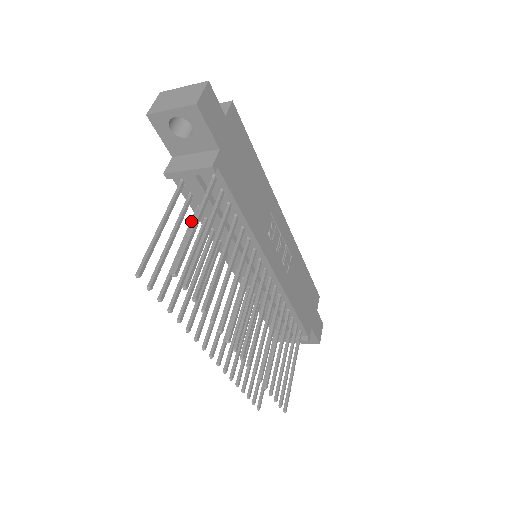
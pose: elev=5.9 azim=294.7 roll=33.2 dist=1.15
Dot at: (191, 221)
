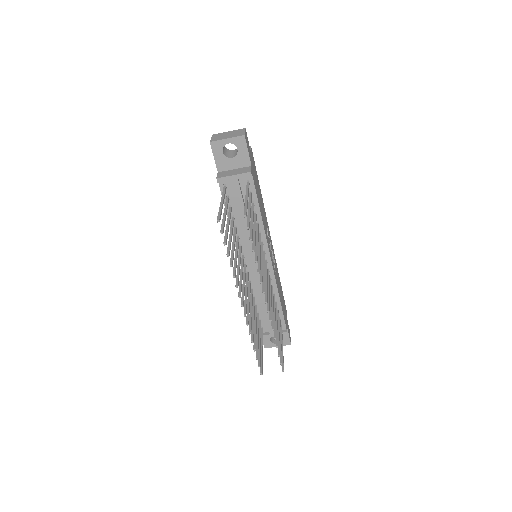
Dot at: (229, 212)
